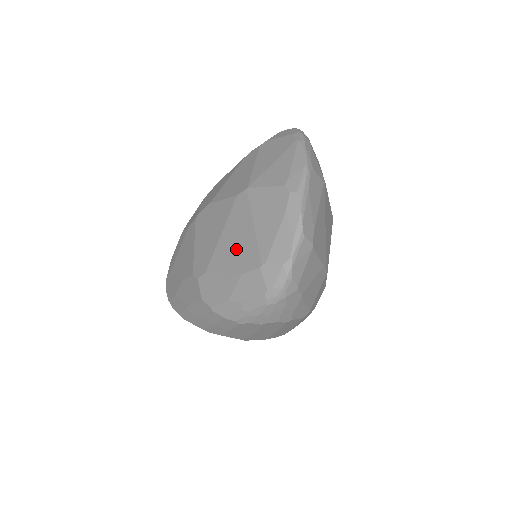
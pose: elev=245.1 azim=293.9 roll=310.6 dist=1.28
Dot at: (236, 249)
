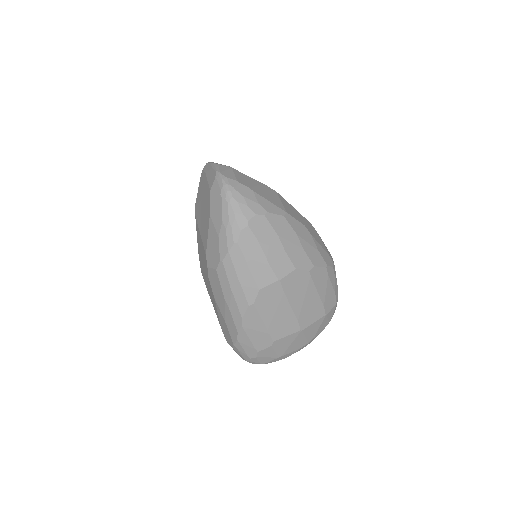
Dot at: (204, 219)
